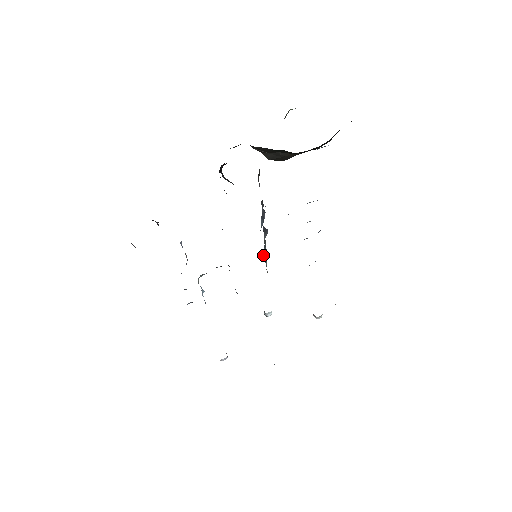
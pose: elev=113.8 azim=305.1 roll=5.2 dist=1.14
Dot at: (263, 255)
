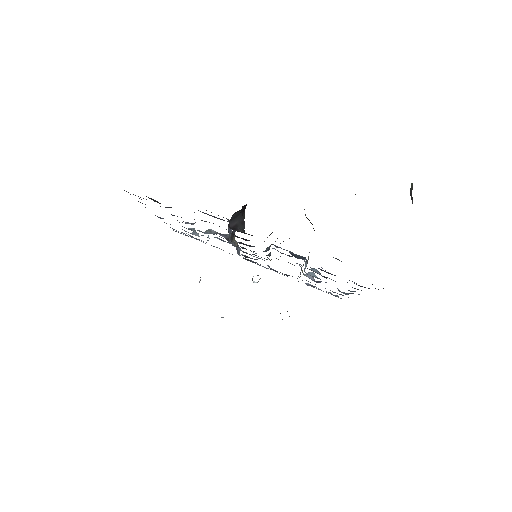
Dot at: occluded
